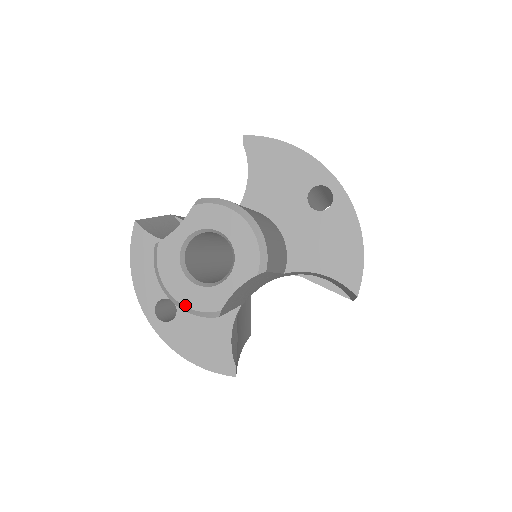
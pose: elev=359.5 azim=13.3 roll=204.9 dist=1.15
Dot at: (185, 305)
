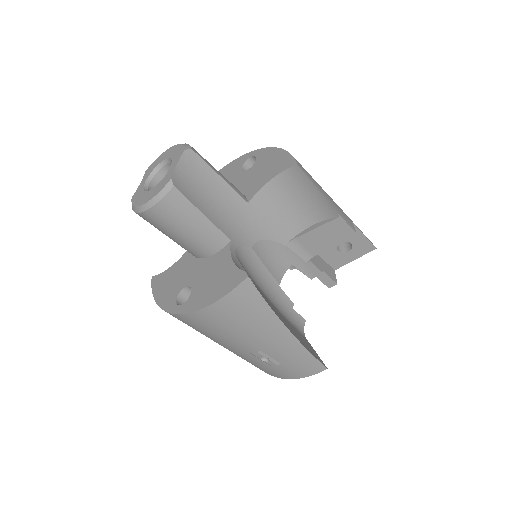
Dot at: (151, 199)
